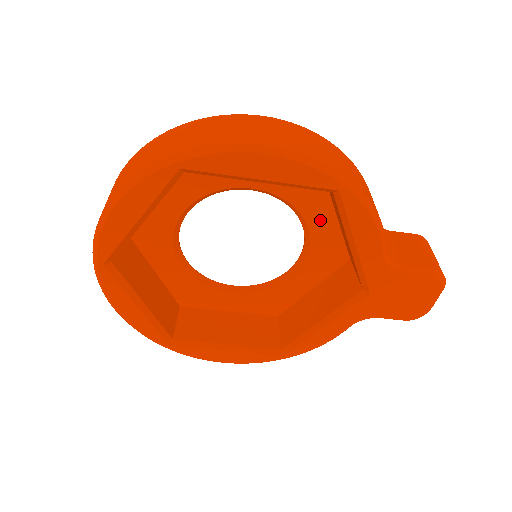
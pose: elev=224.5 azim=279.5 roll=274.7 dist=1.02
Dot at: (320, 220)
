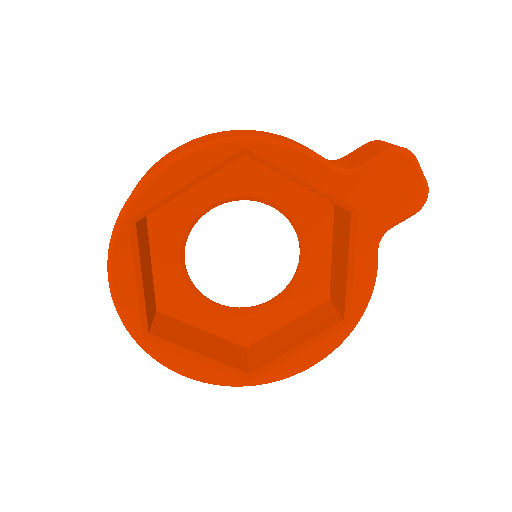
Dot at: (279, 191)
